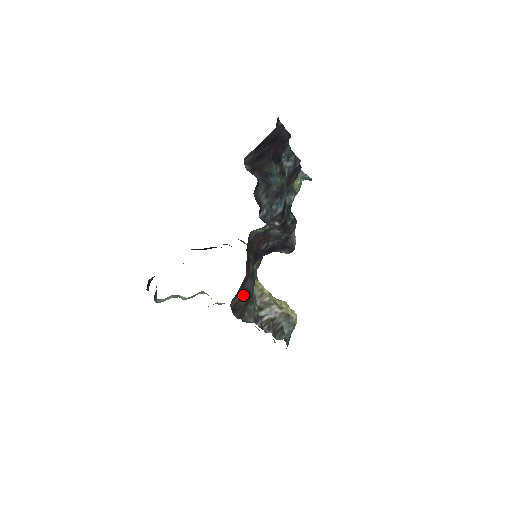
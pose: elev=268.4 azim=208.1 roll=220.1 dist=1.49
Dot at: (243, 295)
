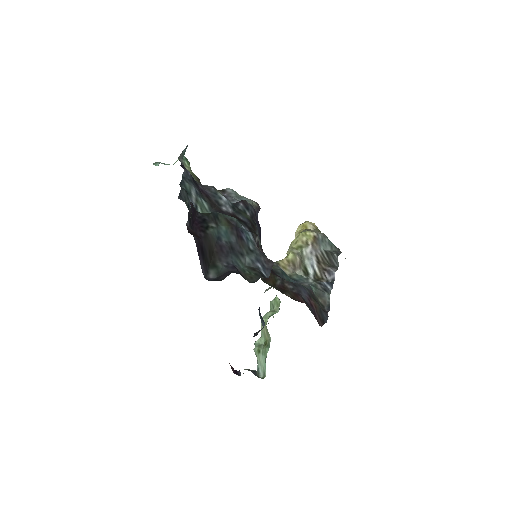
Dot at: (313, 307)
